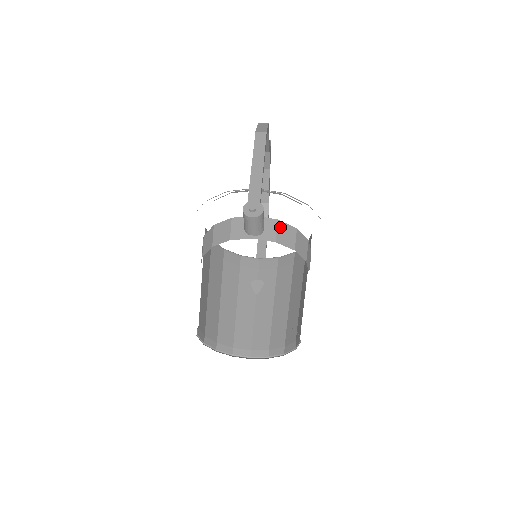
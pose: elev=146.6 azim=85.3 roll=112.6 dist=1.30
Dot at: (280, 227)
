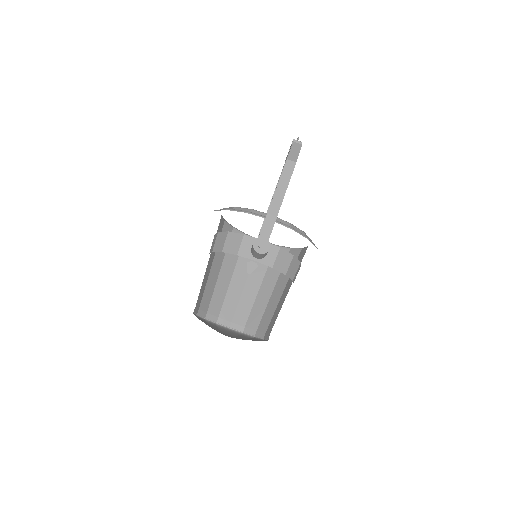
Dot at: (280, 254)
